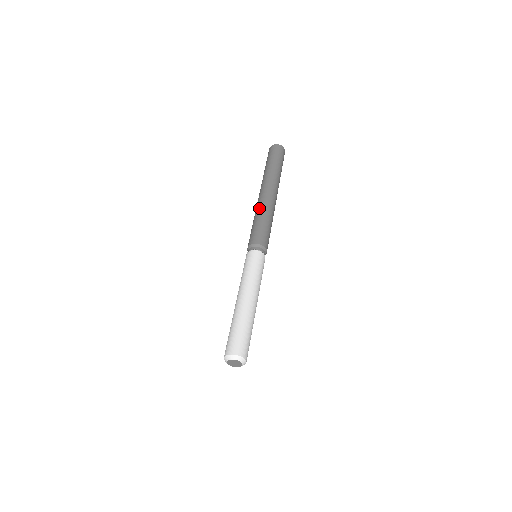
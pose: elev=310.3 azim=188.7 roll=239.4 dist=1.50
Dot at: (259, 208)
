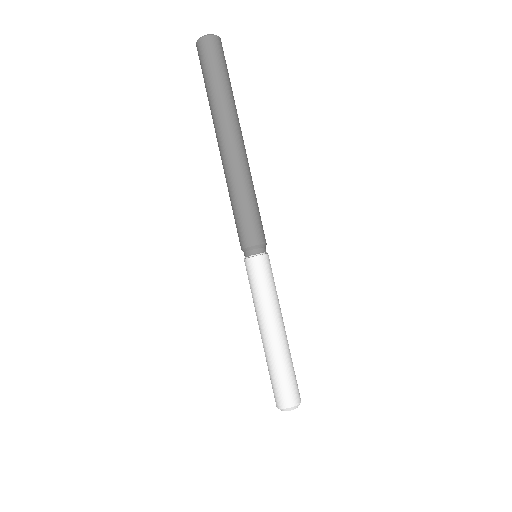
Dot at: (234, 180)
